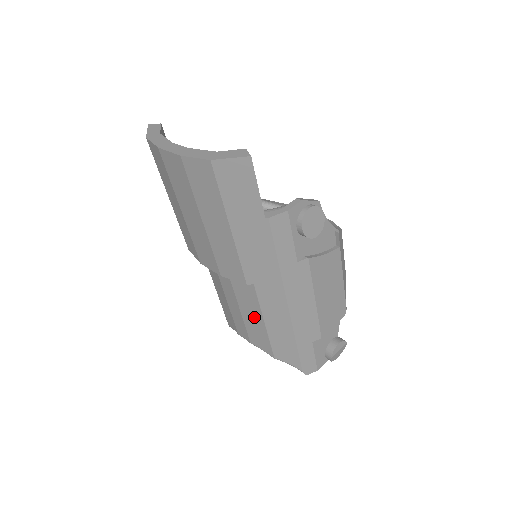
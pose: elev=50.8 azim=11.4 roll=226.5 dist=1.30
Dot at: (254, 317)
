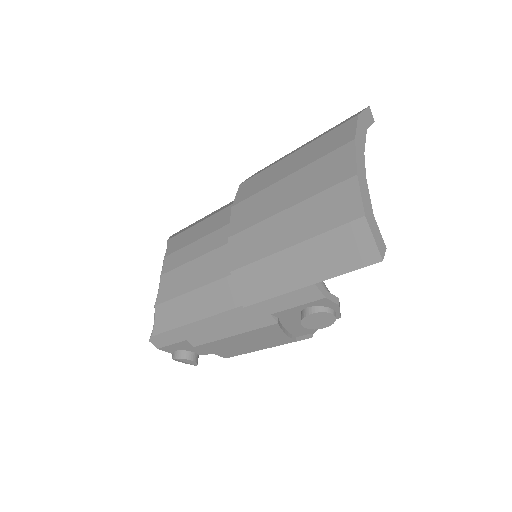
Dot at: (193, 277)
